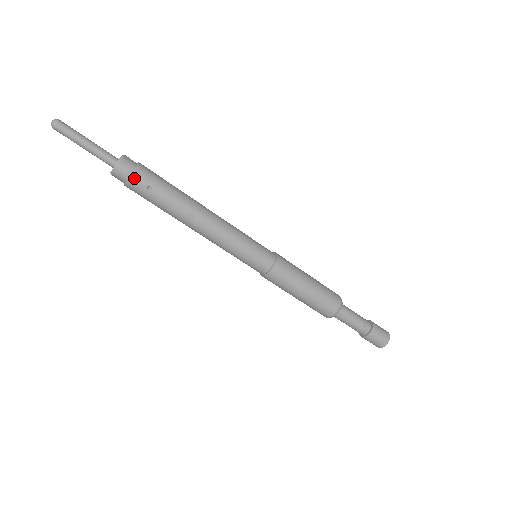
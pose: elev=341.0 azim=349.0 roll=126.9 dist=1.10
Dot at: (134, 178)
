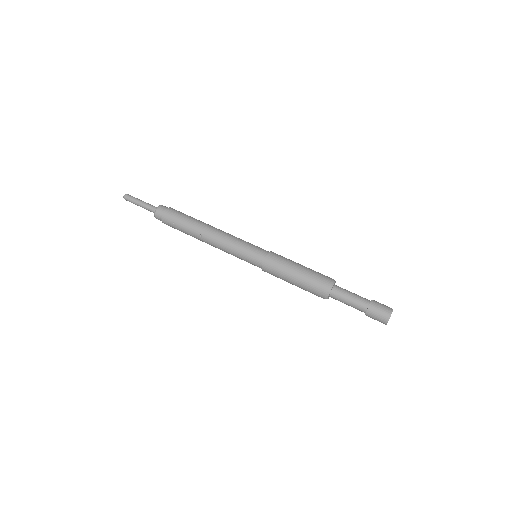
Dot at: (164, 219)
